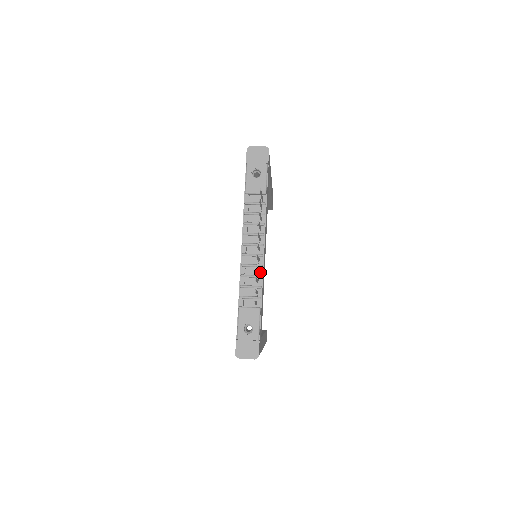
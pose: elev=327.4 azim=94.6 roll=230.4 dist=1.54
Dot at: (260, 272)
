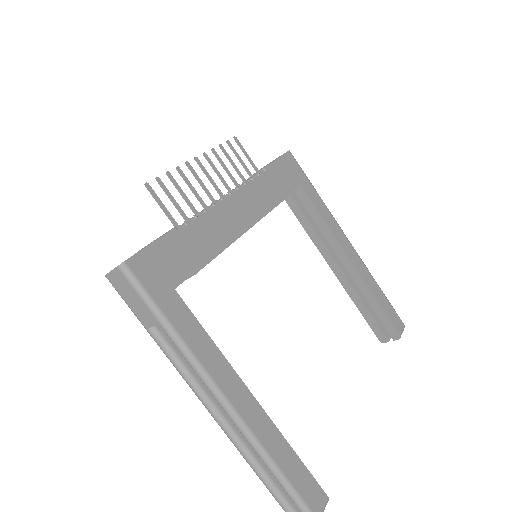
Dot at: (208, 210)
